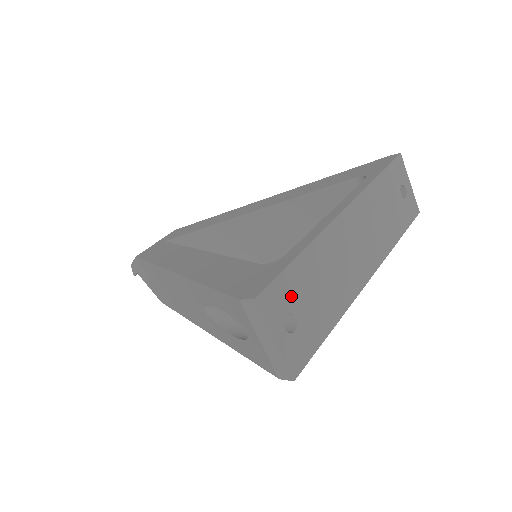
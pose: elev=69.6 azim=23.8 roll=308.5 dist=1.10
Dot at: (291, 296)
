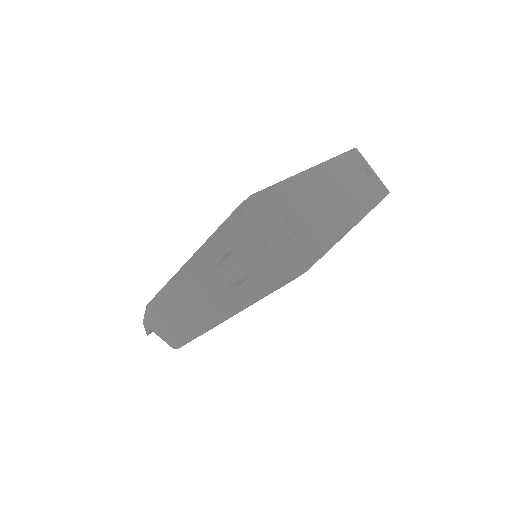
Dot at: (285, 206)
